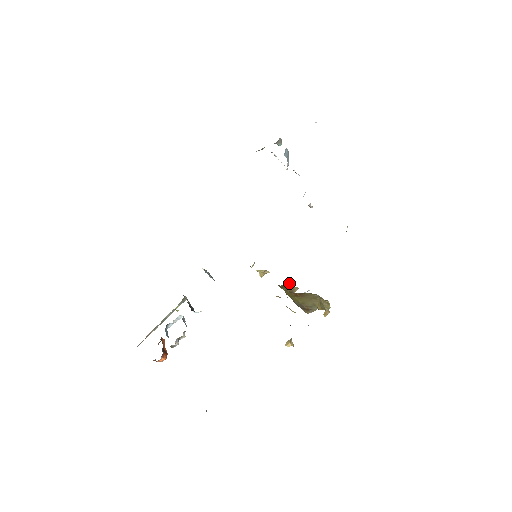
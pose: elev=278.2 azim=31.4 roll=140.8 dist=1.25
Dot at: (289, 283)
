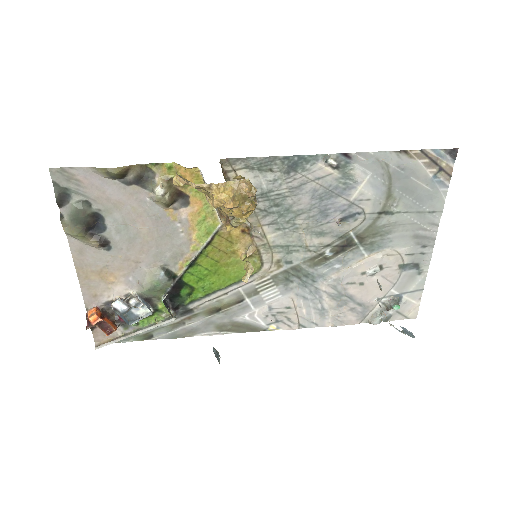
Dot at: occluded
